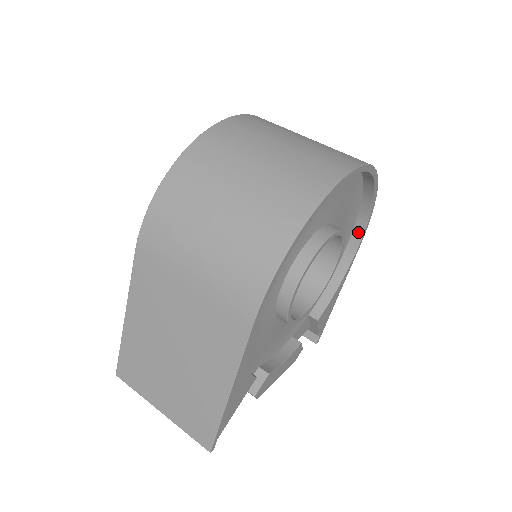
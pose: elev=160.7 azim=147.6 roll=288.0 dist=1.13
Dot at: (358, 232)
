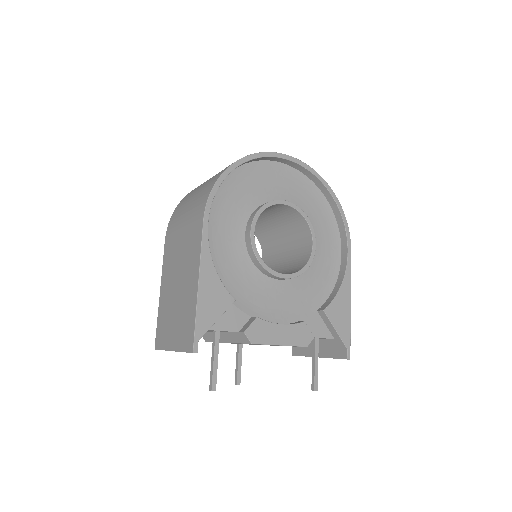
Dot at: (344, 239)
